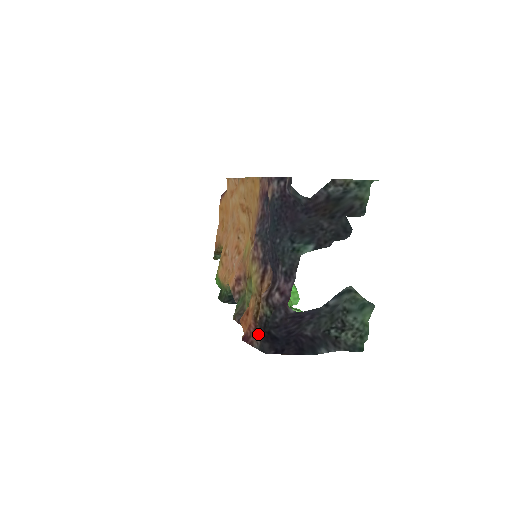
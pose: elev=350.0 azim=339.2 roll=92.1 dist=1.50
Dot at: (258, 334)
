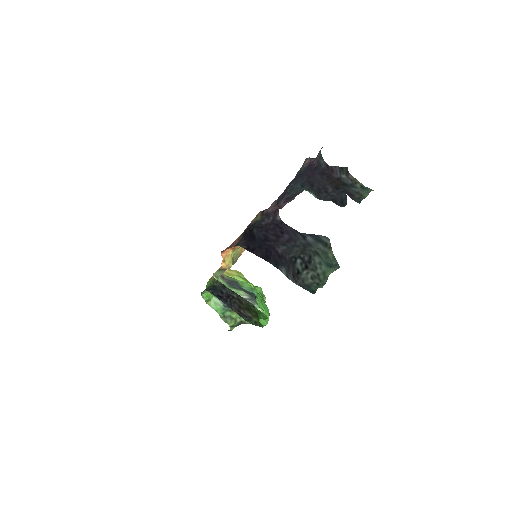
Dot at: (241, 236)
